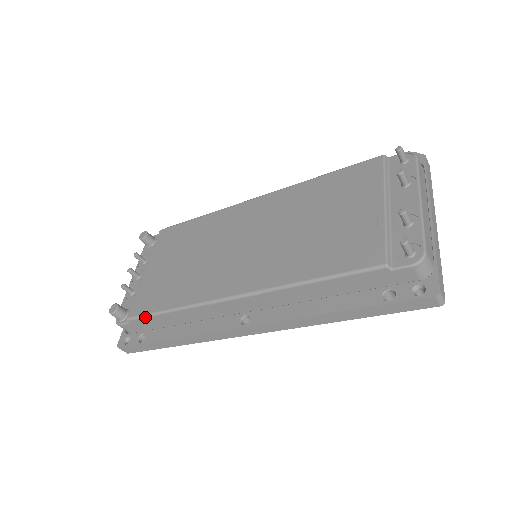
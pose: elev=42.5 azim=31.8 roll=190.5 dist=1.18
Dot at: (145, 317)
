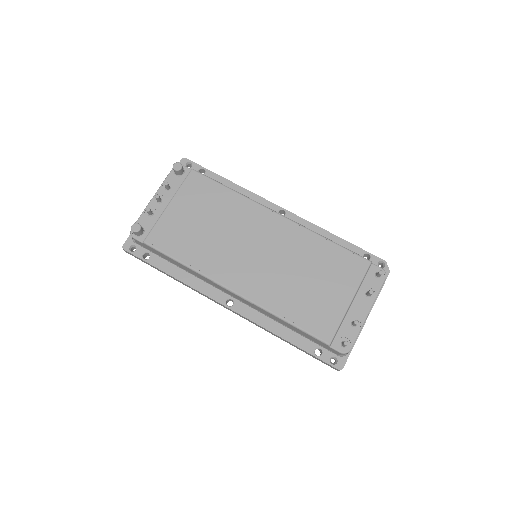
Dot at: (160, 252)
